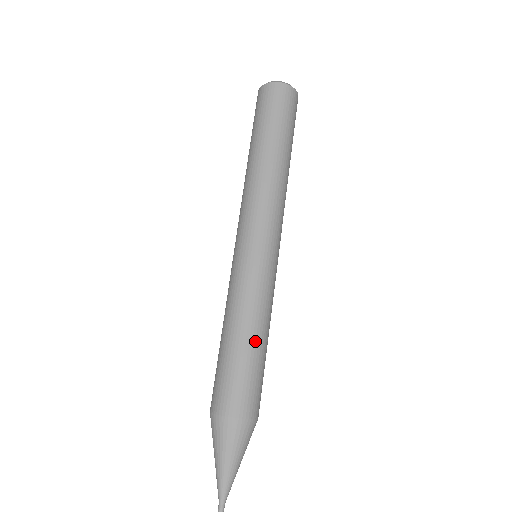
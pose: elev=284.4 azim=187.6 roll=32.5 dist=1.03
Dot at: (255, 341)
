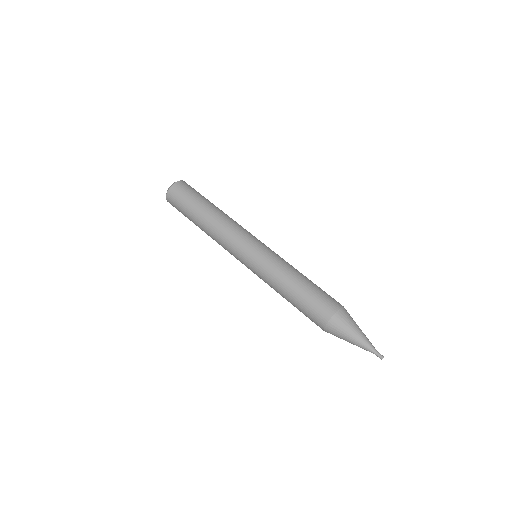
Dot at: (303, 279)
